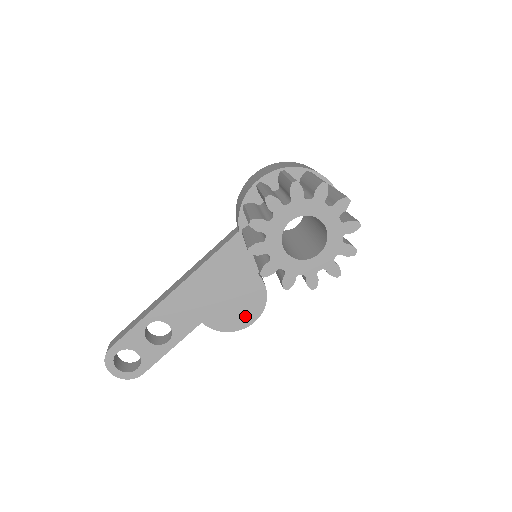
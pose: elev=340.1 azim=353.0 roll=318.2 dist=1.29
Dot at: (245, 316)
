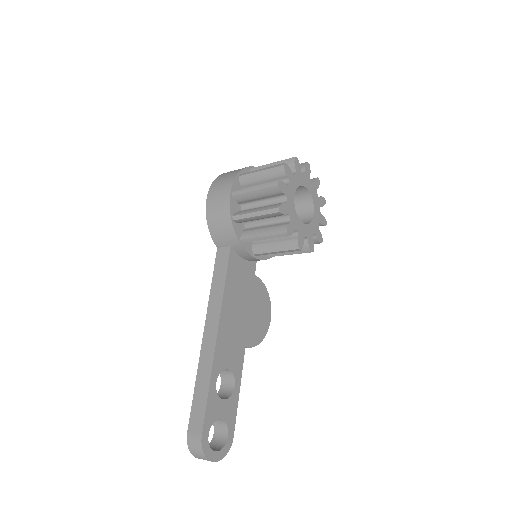
Dot at: (264, 318)
